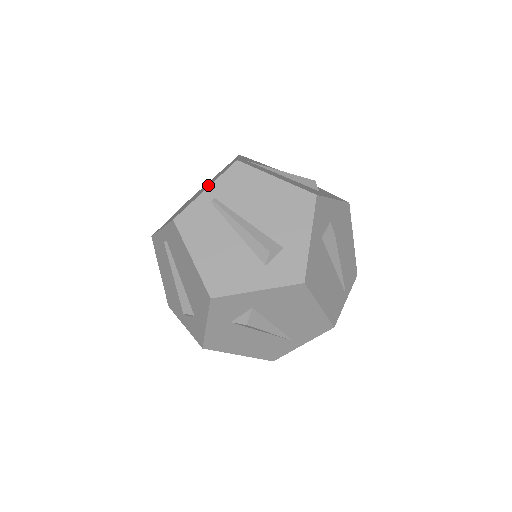
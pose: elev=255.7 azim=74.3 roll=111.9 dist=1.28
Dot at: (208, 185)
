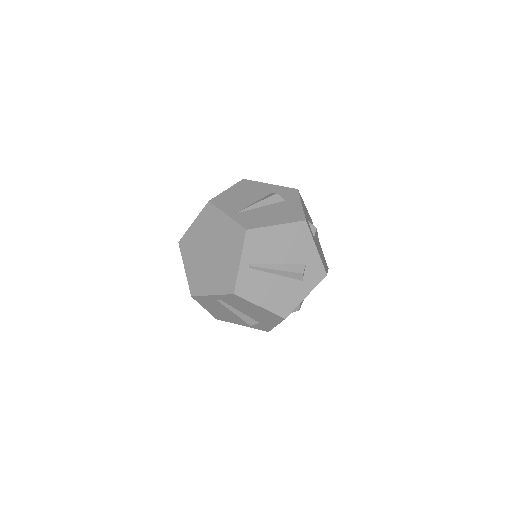
Dot at: (228, 252)
